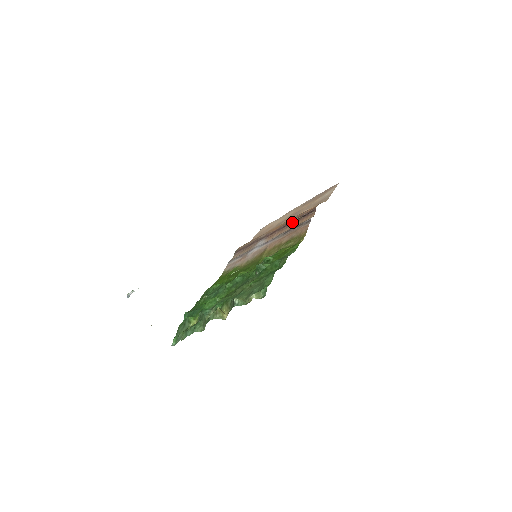
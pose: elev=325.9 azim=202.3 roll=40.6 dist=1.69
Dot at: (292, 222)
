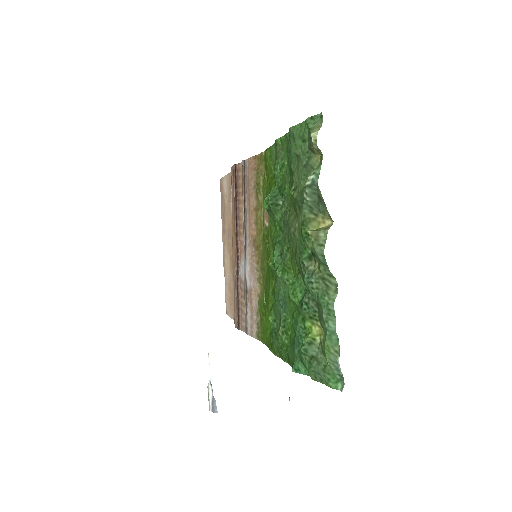
Dot at: (236, 208)
